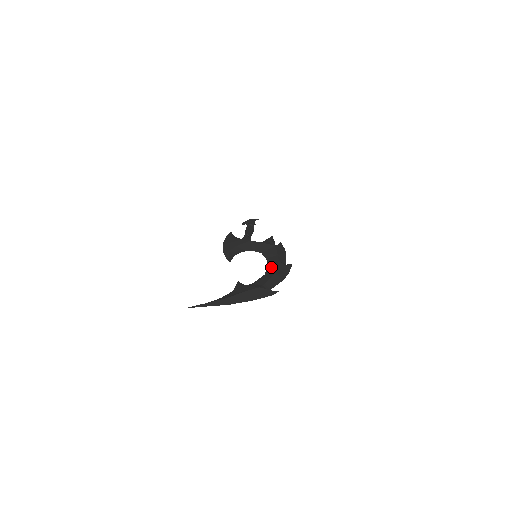
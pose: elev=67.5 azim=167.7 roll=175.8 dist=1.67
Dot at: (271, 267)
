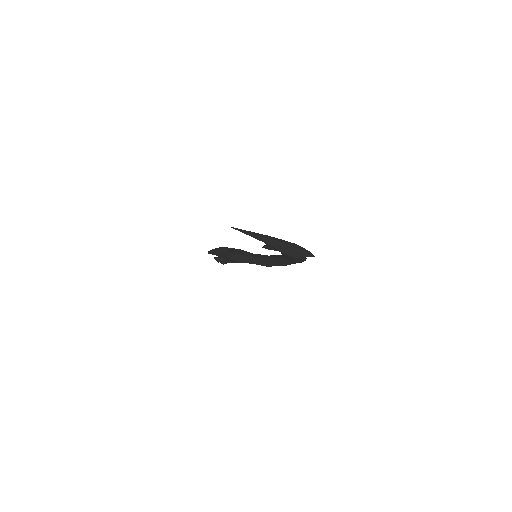
Dot at: occluded
